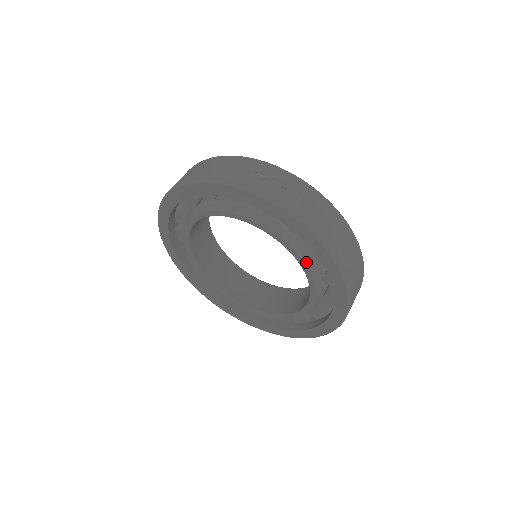
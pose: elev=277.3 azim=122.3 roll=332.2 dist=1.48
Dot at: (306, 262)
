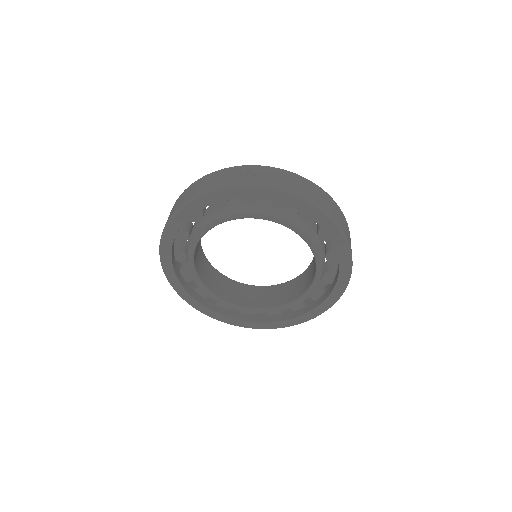
Dot at: (298, 227)
